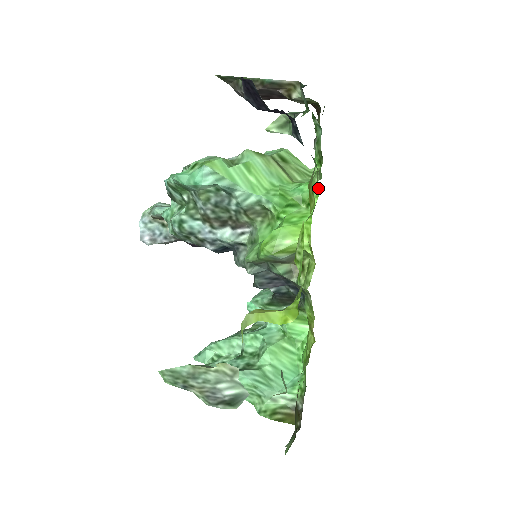
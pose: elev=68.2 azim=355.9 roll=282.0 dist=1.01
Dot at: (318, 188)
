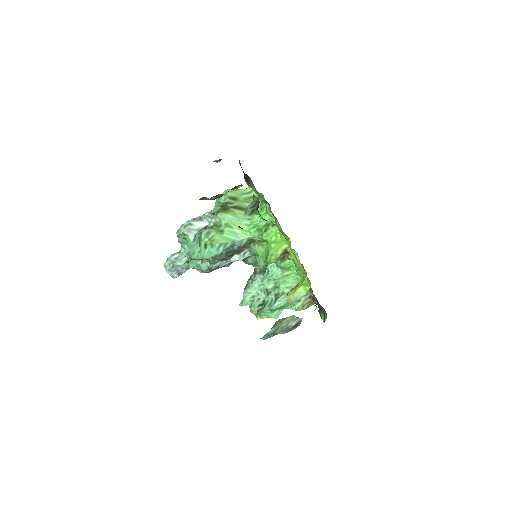
Dot at: occluded
